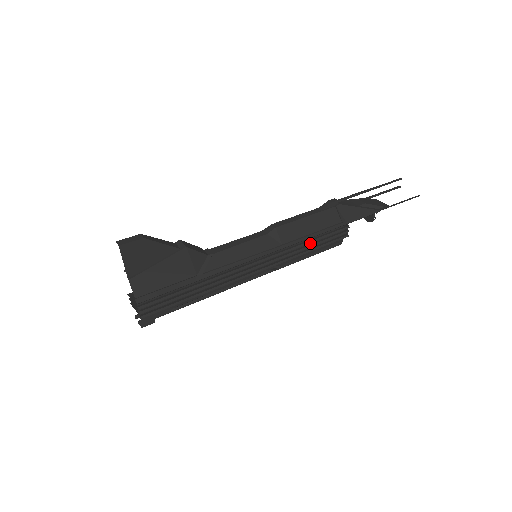
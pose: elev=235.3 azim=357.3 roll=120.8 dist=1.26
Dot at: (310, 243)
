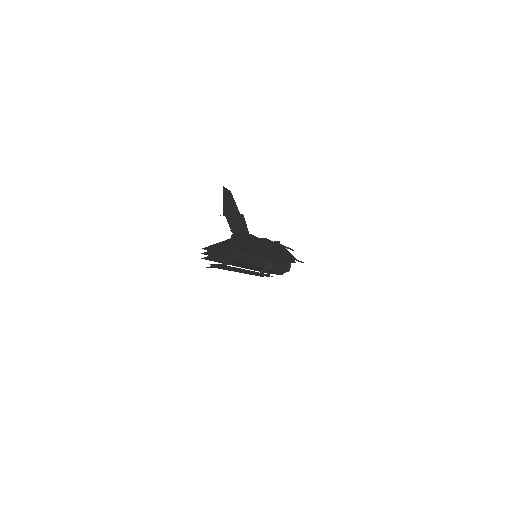
Dot at: occluded
